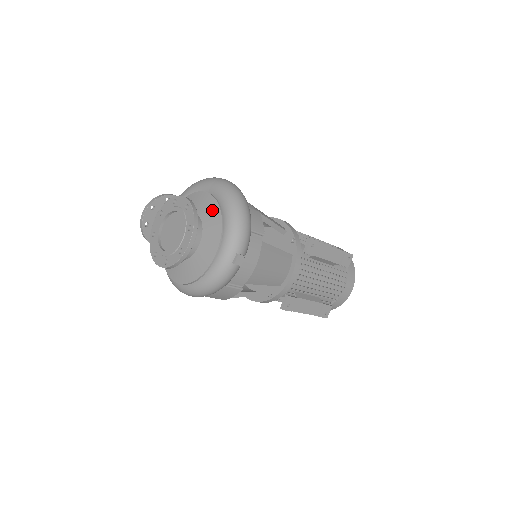
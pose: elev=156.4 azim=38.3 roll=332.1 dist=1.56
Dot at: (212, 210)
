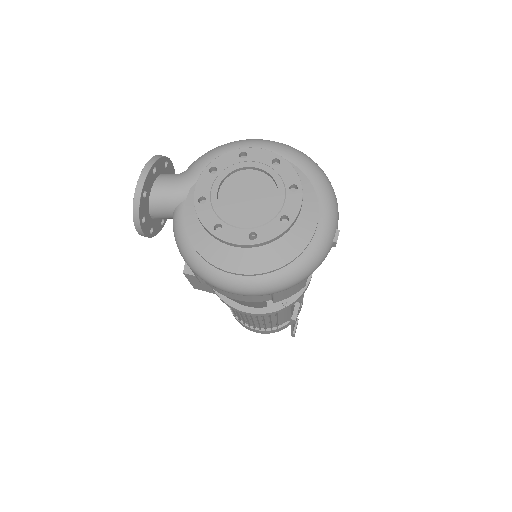
Dot at: occluded
